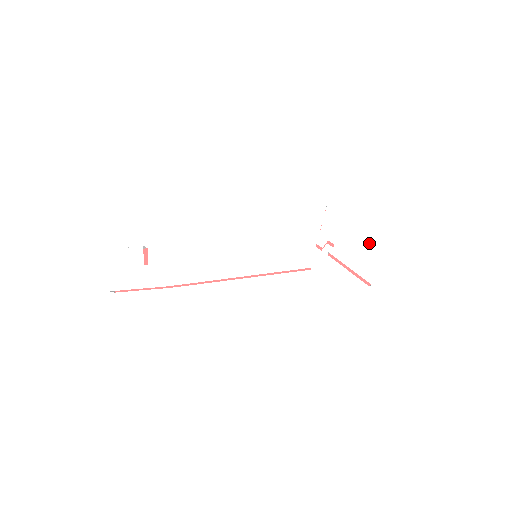
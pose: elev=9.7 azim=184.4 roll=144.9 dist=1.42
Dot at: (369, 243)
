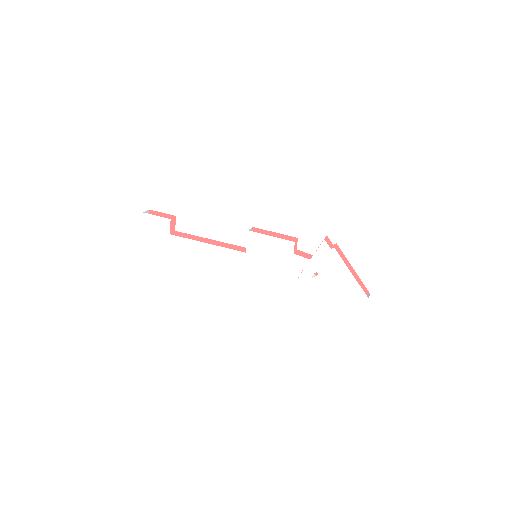
Dot at: (347, 283)
